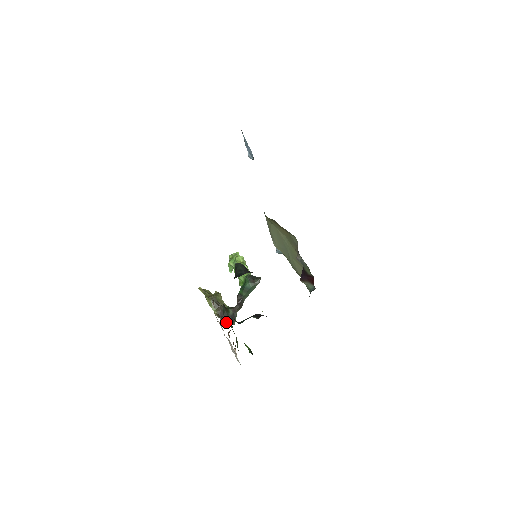
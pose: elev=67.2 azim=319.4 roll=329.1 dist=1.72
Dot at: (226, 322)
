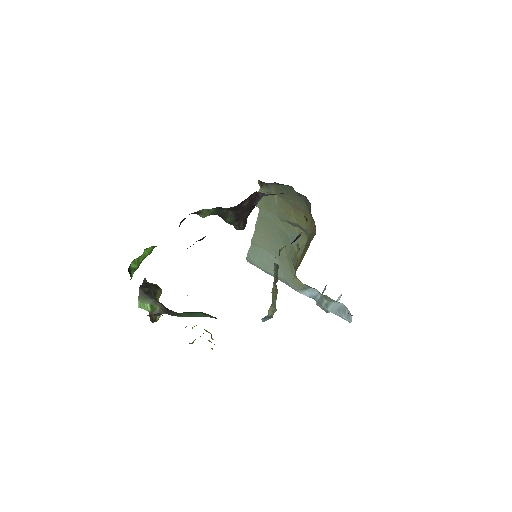
Dot at: (142, 286)
